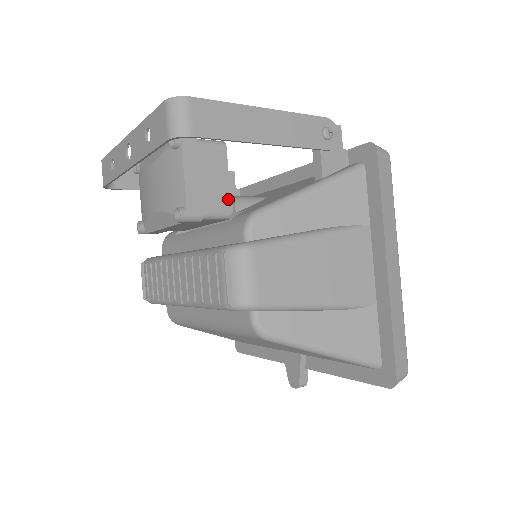
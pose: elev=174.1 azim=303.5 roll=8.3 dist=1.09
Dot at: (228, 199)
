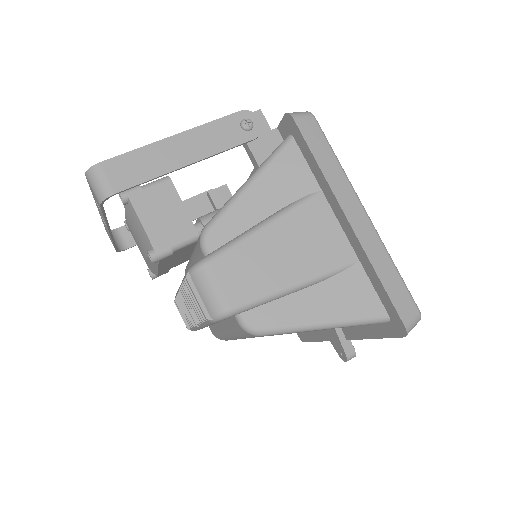
Dot at: (190, 223)
